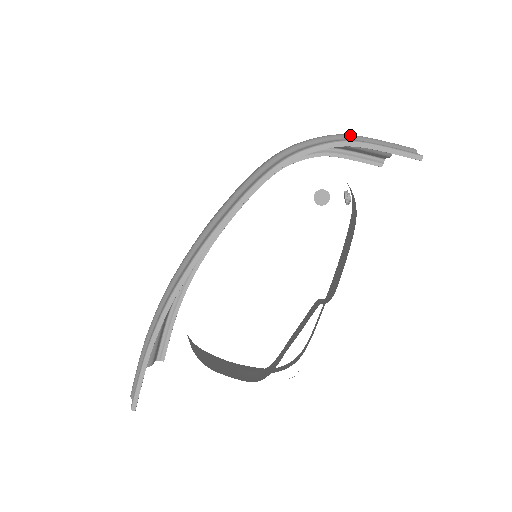
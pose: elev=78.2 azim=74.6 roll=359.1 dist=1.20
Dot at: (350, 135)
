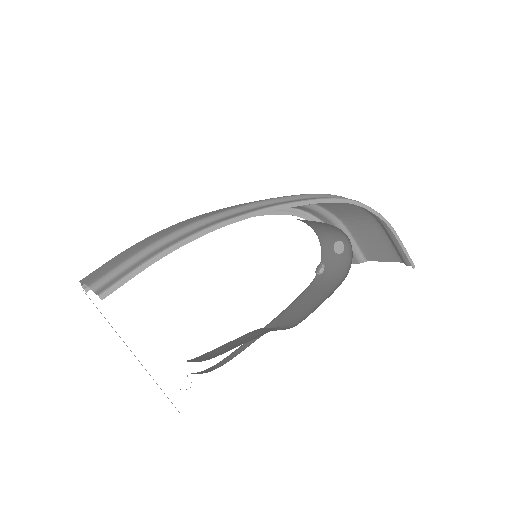
Dot at: occluded
